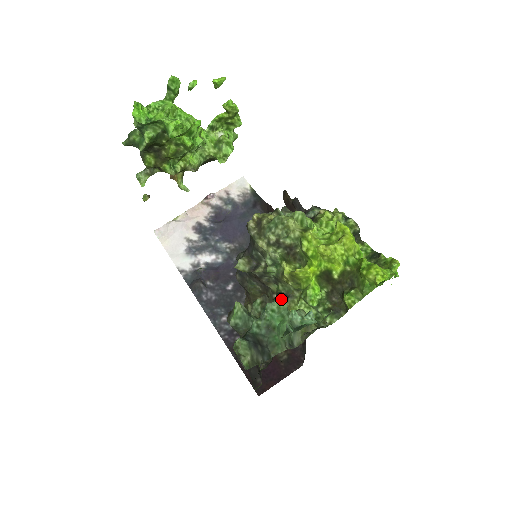
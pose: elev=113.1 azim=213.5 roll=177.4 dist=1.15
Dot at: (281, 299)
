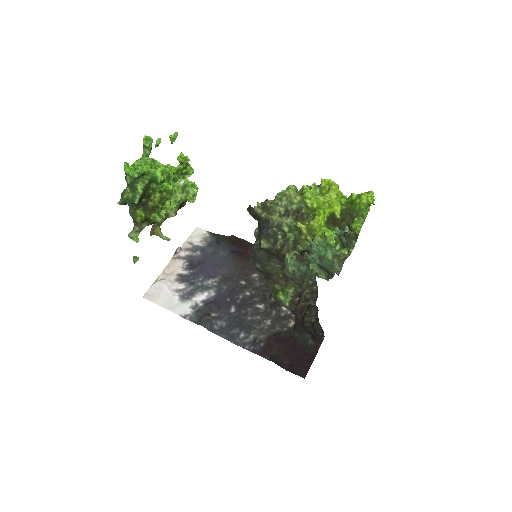
Dot at: (317, 236)
